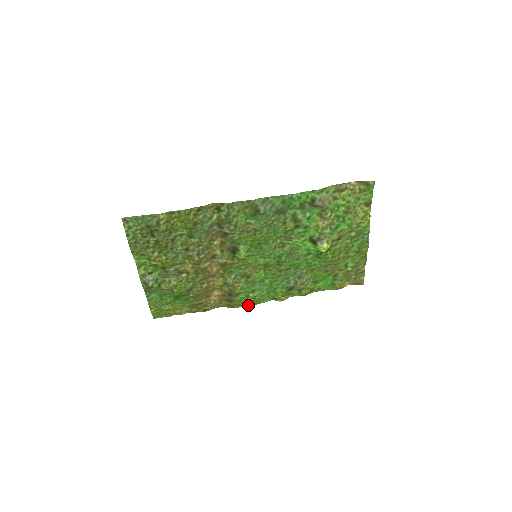
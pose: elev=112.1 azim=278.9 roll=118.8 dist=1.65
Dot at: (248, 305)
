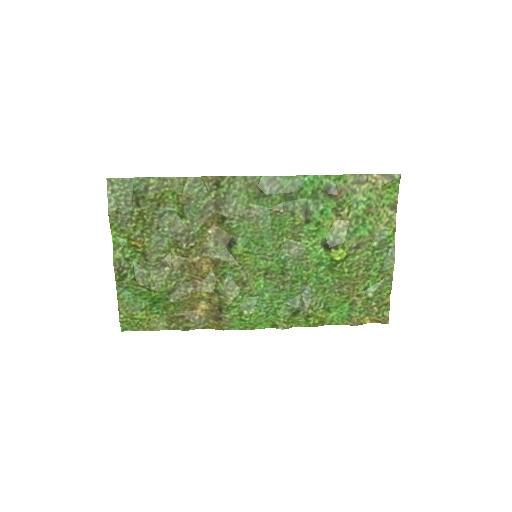
Dot at: (240, 329)
